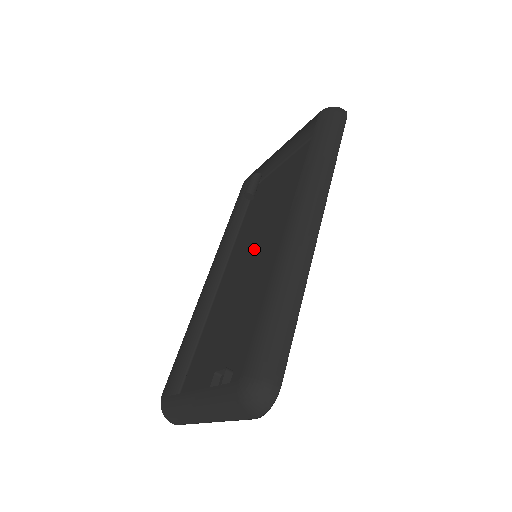
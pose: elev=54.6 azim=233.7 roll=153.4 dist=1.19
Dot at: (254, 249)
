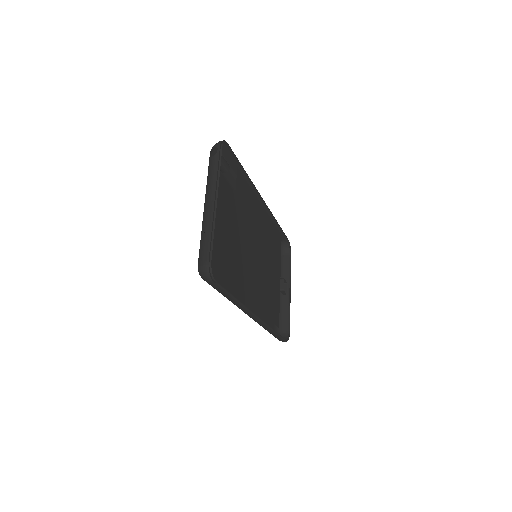
Dot at: (256, 231)
